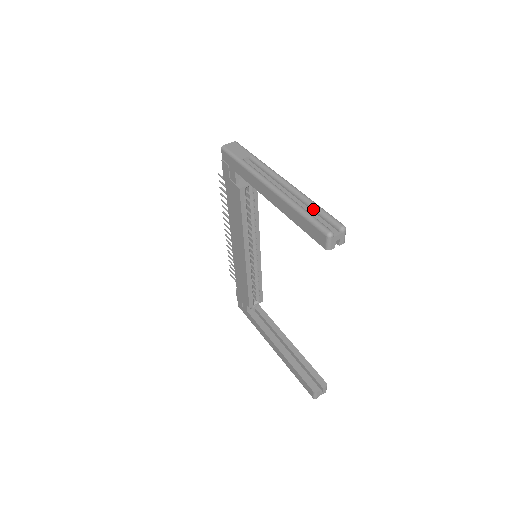
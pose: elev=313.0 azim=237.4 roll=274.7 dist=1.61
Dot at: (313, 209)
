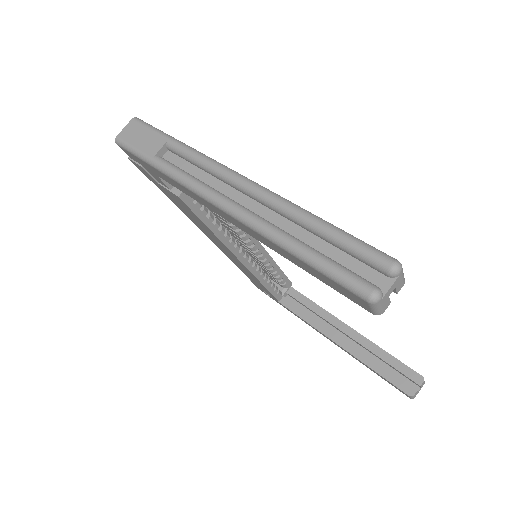
Dot at: (317, 234)
